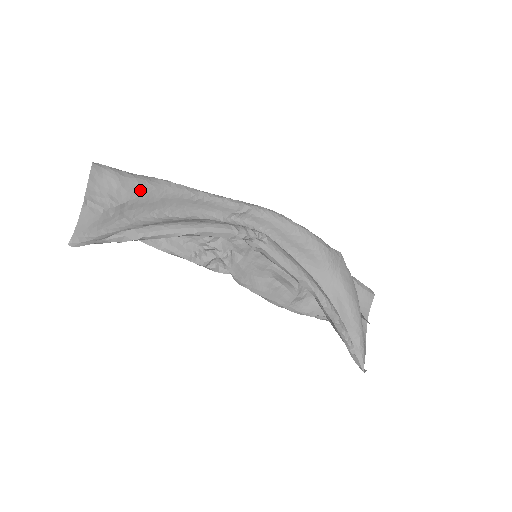
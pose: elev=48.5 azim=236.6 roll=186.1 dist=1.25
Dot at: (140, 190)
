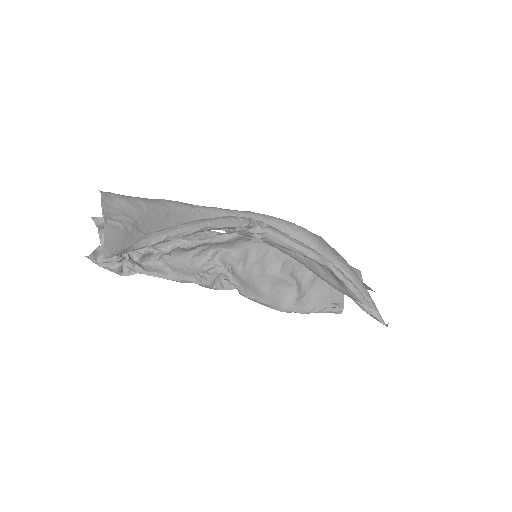
Dot at: (147, 207)
